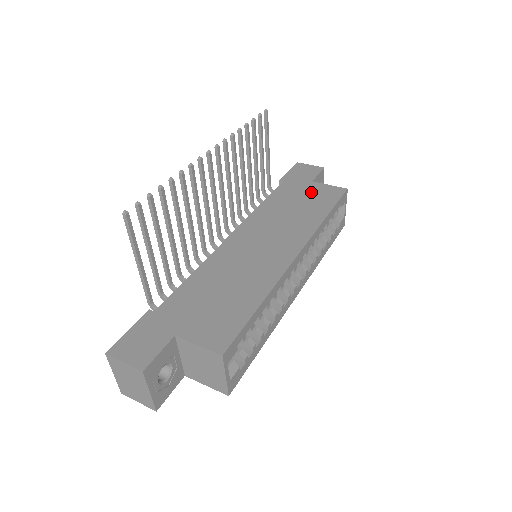
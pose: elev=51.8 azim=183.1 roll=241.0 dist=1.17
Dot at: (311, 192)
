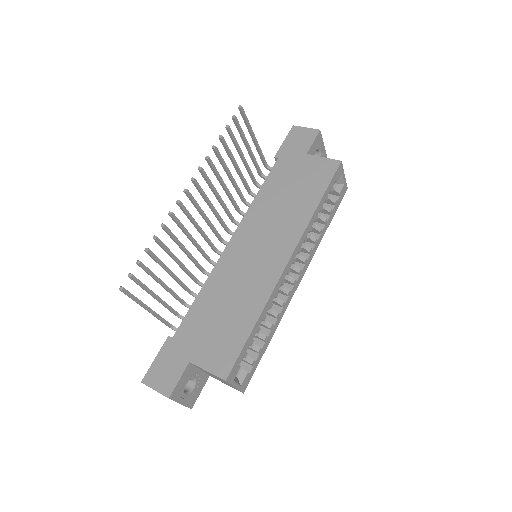
Dot at: (305, 171)
